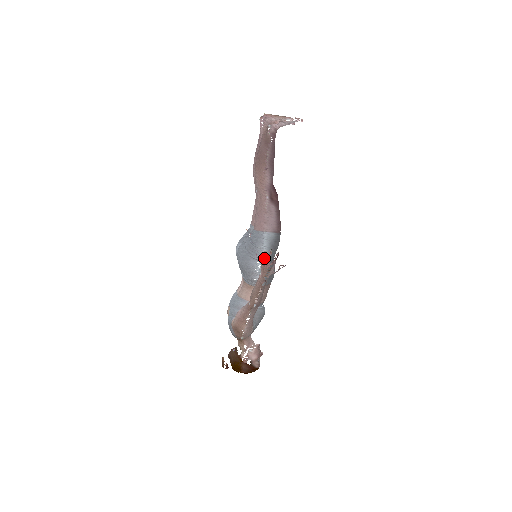
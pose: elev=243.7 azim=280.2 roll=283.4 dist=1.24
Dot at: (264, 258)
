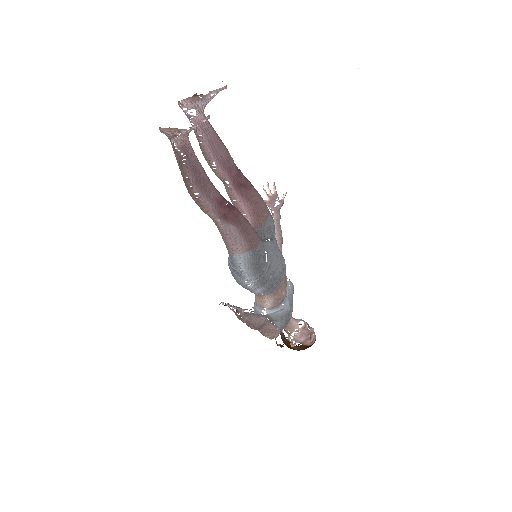
Dot at: occluded
